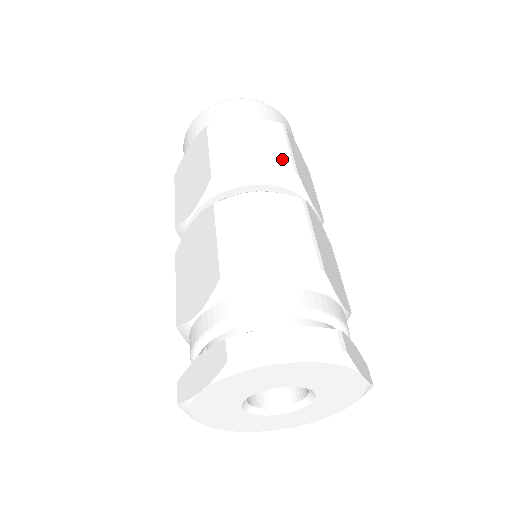
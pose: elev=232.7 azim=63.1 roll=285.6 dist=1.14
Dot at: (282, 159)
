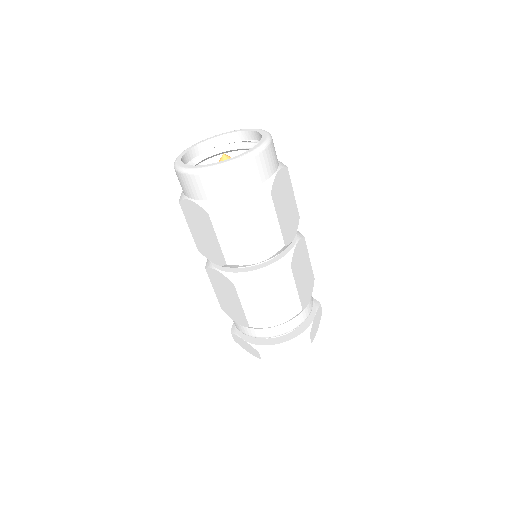
Dot at: (273, 237)
